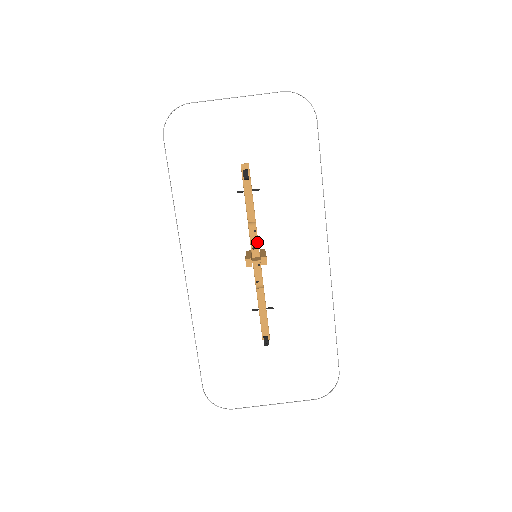
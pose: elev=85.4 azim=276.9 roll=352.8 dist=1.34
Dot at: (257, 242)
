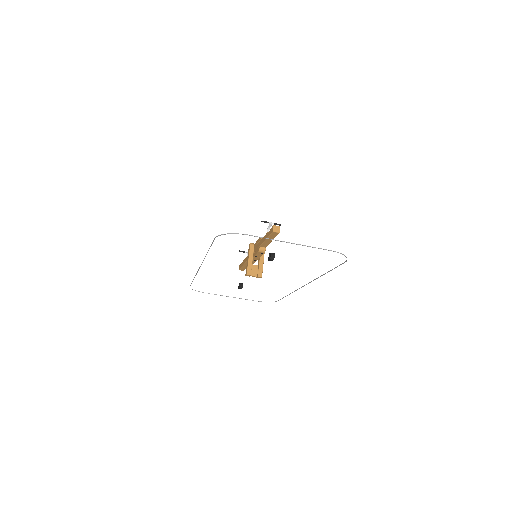
Dot at: occluded
